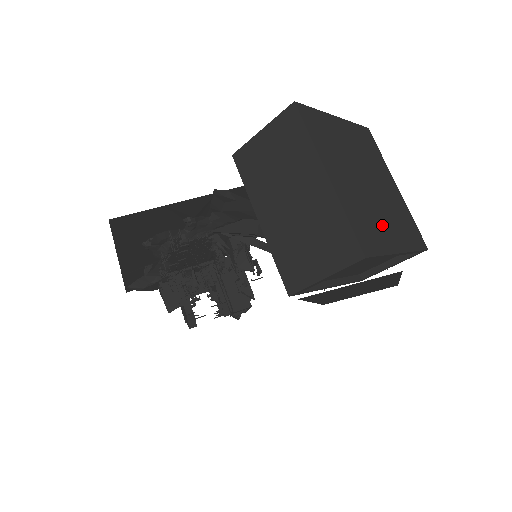
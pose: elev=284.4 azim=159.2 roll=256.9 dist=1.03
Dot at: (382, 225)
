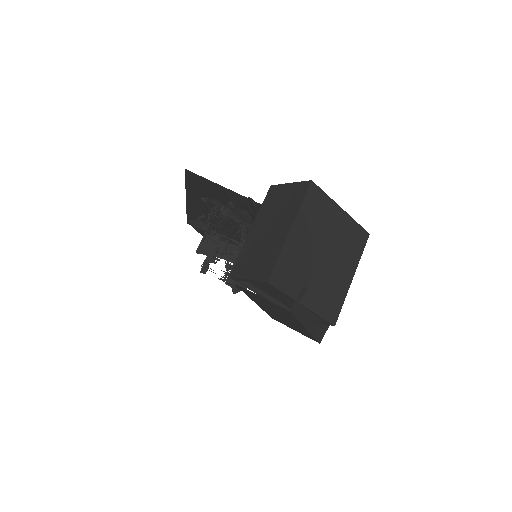
Dot at: (306, 282)
